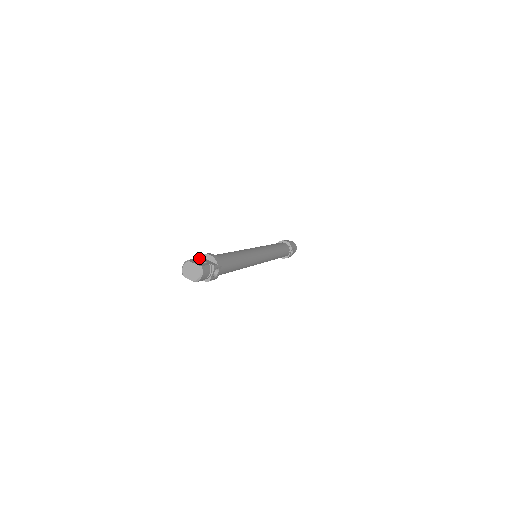
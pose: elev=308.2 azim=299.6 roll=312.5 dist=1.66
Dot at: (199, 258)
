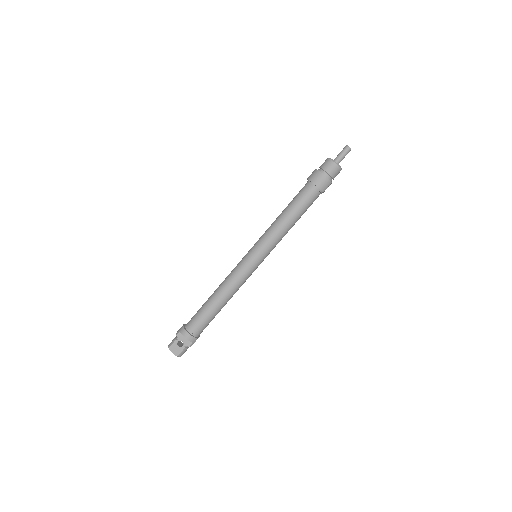
Dot at: (179, 338)
